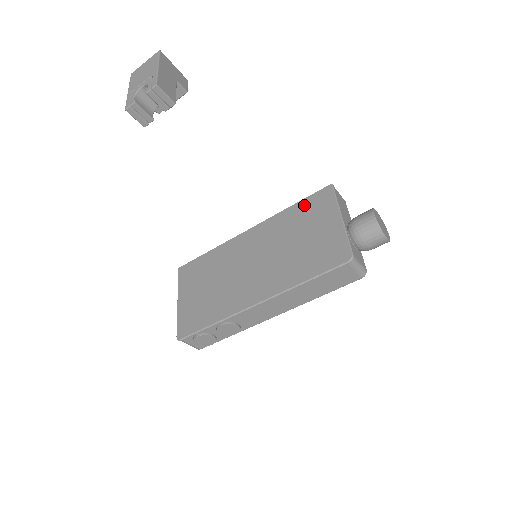
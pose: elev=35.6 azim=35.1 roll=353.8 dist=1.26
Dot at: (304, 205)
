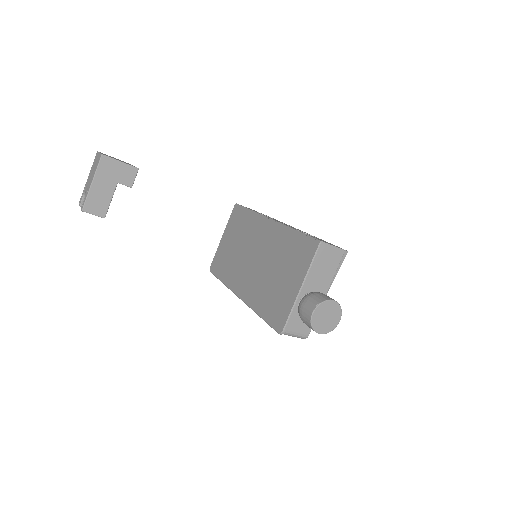
Dot at: (298, 241)
